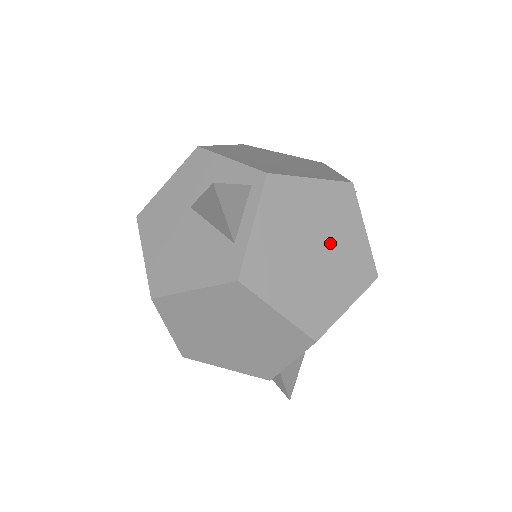
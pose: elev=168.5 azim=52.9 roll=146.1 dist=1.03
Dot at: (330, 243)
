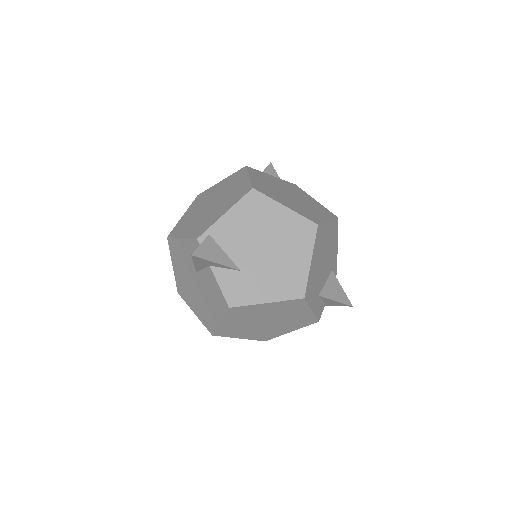
Dot at: (302, 203)
